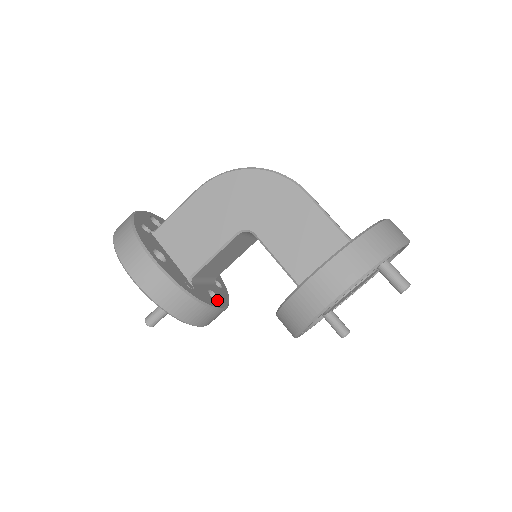
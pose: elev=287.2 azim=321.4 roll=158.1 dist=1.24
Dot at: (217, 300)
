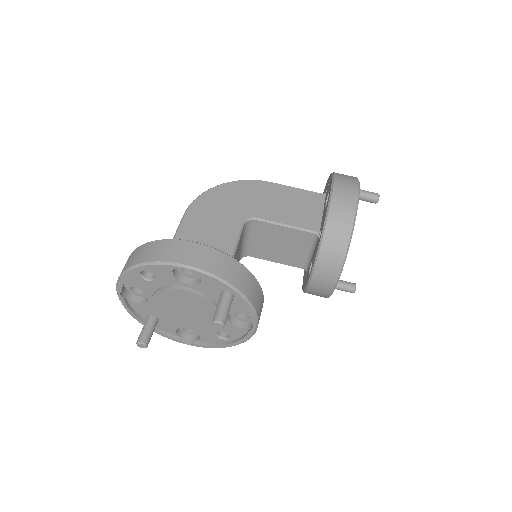
Dot at: occluded
